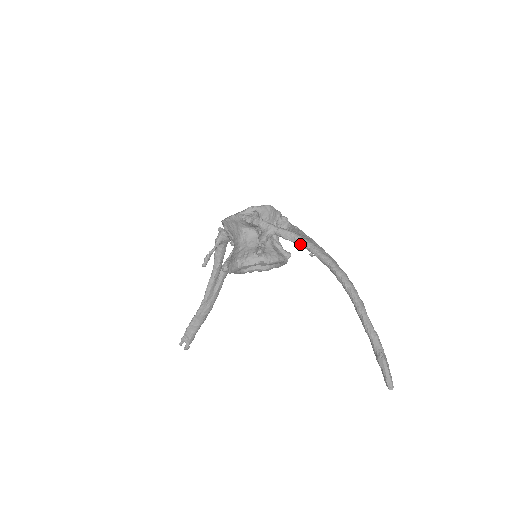
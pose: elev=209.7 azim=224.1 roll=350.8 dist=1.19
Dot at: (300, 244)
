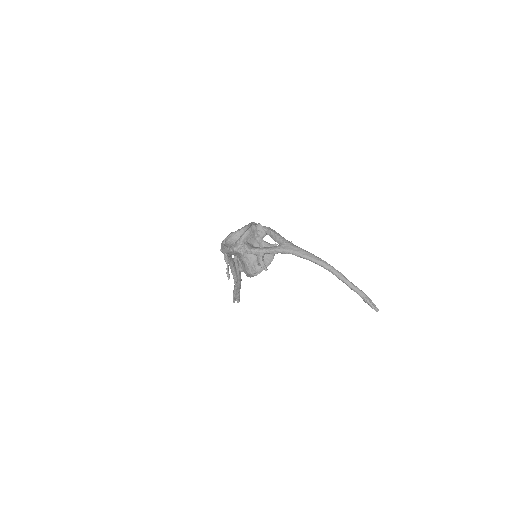
Dot at: (285, 253)
